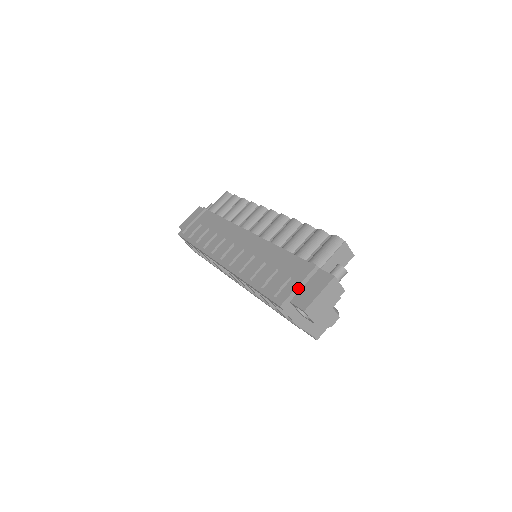
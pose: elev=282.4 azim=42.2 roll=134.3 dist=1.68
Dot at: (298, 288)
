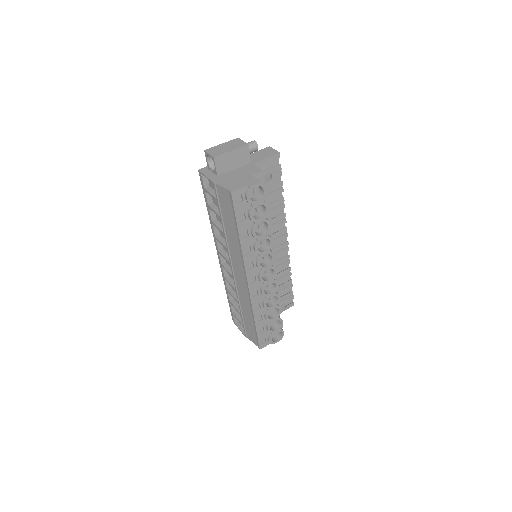
Dot at: occluded
